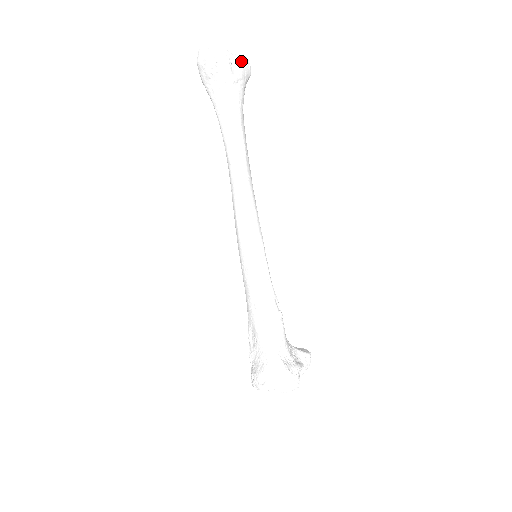
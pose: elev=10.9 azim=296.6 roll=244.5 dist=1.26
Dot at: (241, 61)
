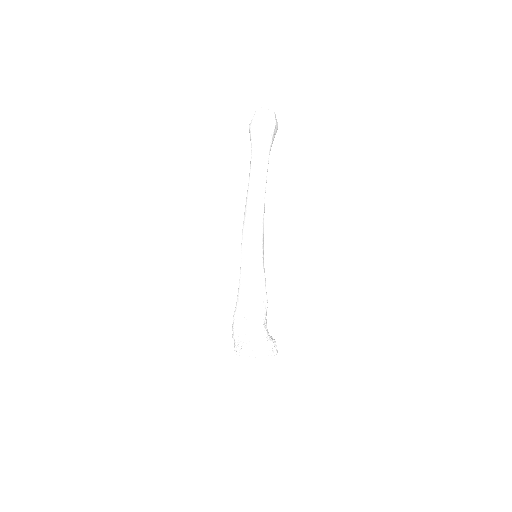
Dot at: occluded
